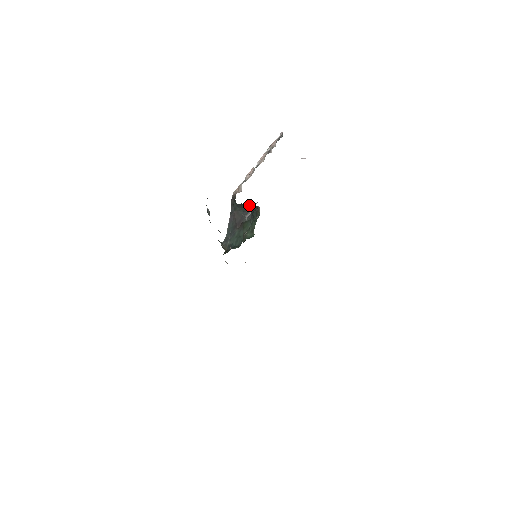
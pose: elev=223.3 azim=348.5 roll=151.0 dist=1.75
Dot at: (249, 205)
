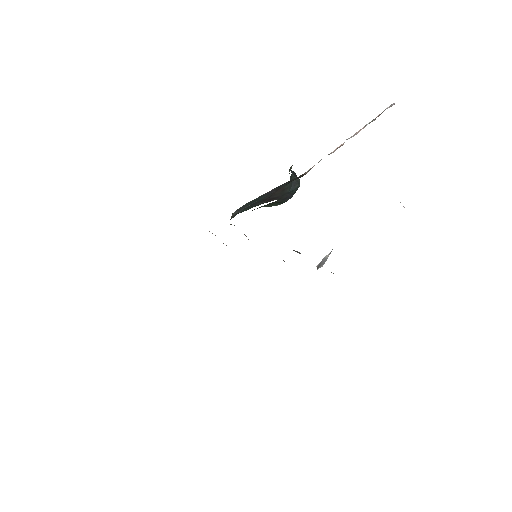
Dot at: (299, 186)
